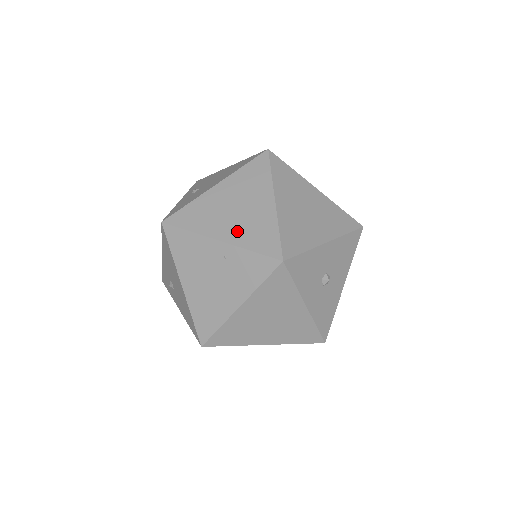
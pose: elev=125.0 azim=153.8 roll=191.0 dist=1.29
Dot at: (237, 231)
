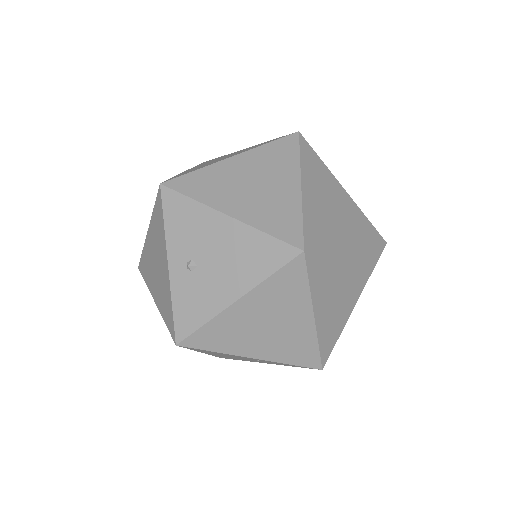
Dot at: (272, 349)
